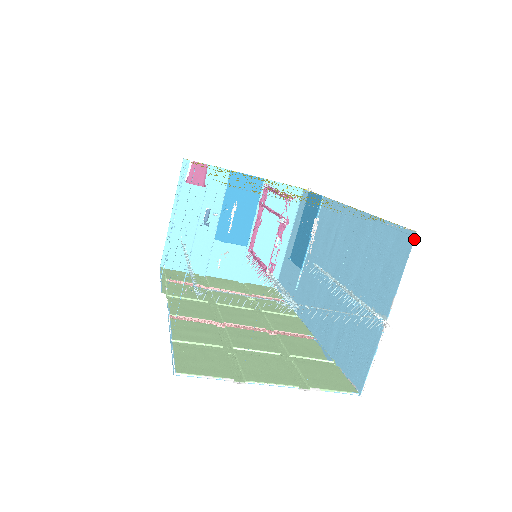
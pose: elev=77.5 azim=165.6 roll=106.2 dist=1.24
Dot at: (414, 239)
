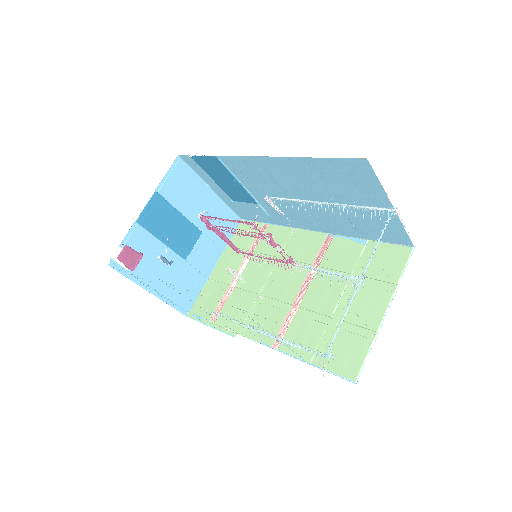
Dot at: (369, 163)
